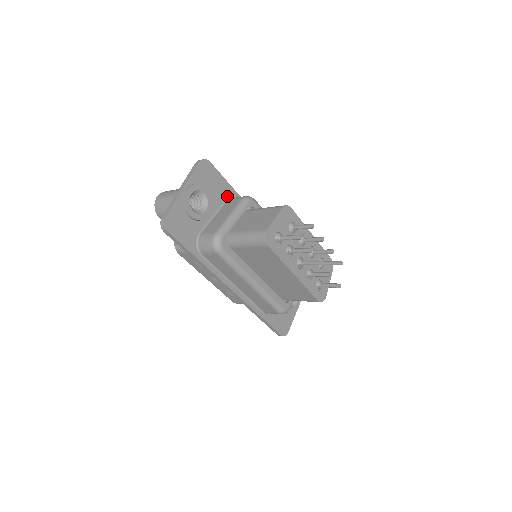
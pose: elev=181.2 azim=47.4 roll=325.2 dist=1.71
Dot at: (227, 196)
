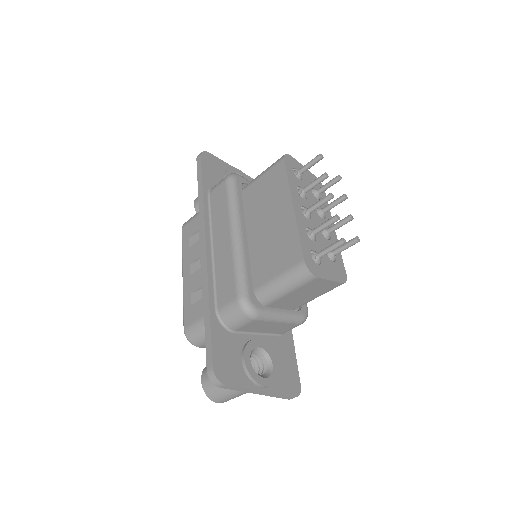
Dot at: occluded
